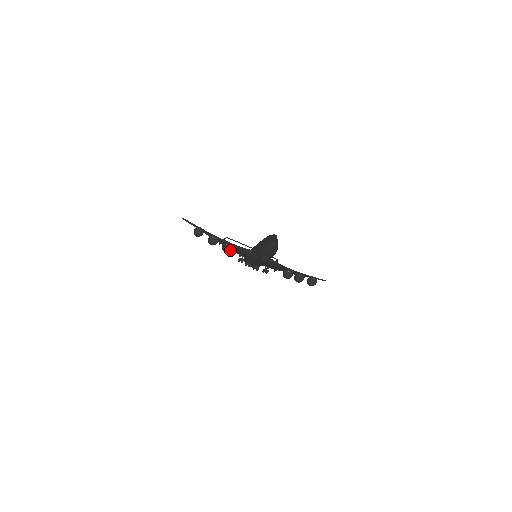
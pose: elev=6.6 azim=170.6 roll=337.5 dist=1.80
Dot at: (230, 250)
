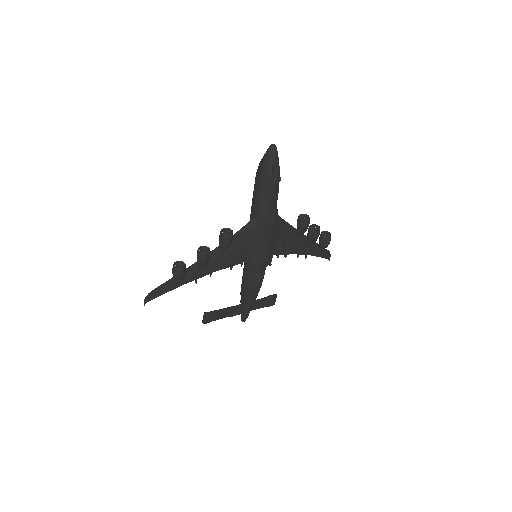
Dot at: (232, 233)
